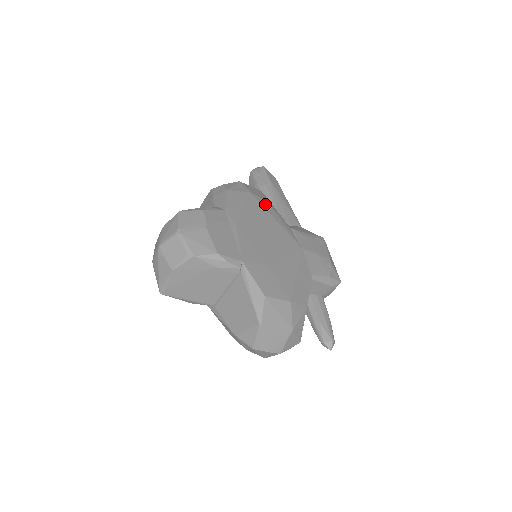
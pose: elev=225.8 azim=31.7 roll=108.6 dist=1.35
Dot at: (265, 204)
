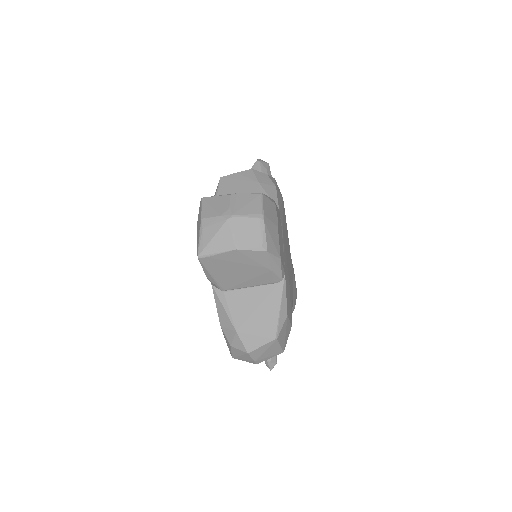
Dot at: occluded
